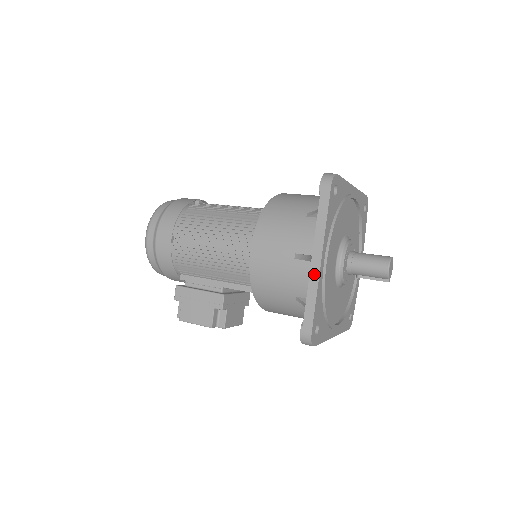
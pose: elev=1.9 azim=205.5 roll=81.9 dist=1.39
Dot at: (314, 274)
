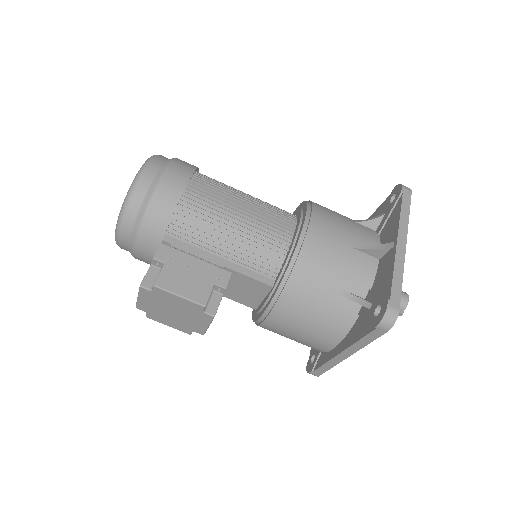
Dot at: (400, 255)
